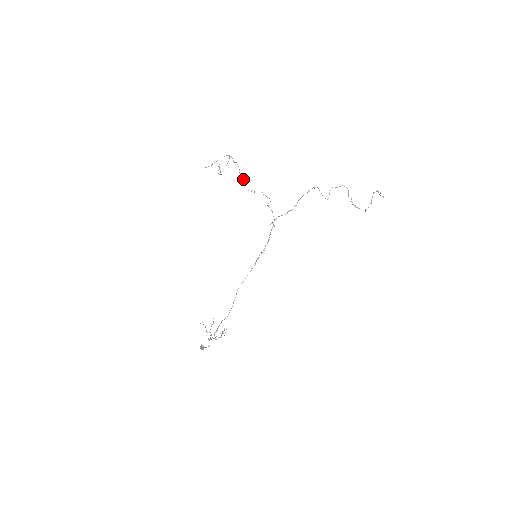
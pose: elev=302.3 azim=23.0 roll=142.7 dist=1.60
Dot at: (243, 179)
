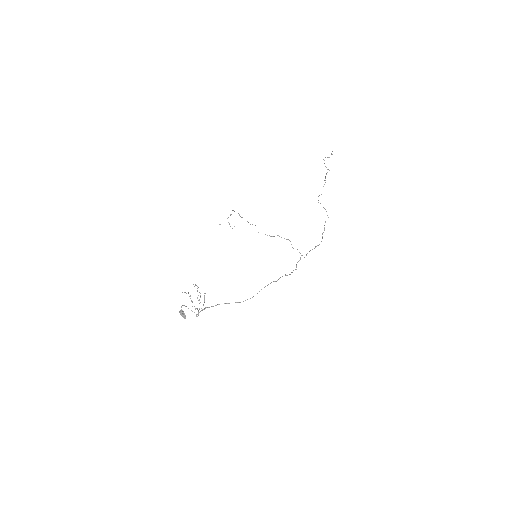
Dot at: (248, 222)
